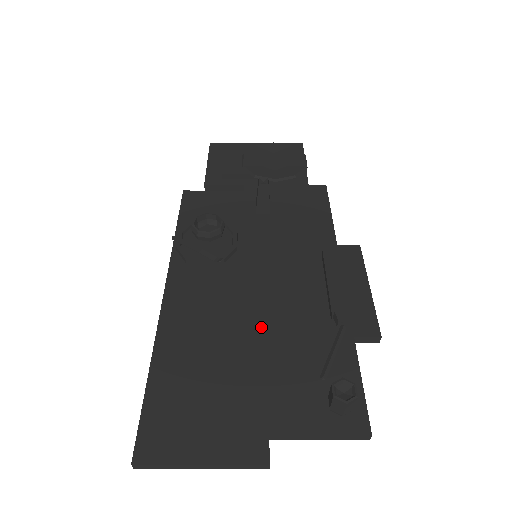
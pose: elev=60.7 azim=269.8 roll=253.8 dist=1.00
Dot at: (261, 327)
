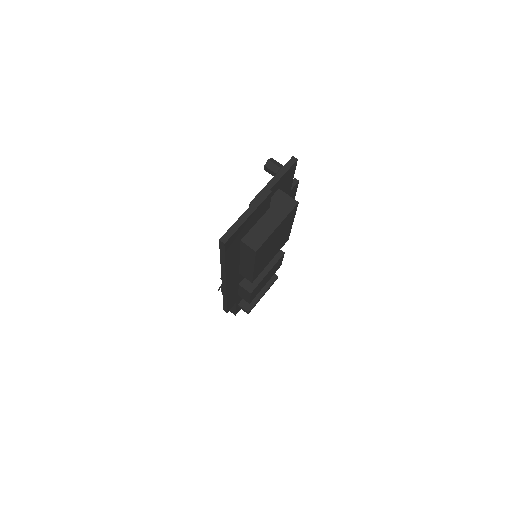
Dot at: occluded
